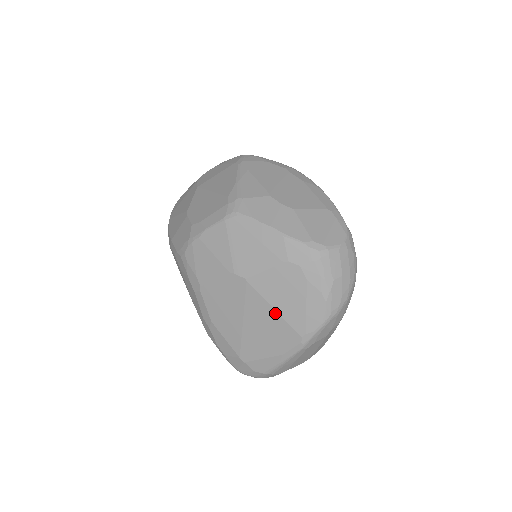
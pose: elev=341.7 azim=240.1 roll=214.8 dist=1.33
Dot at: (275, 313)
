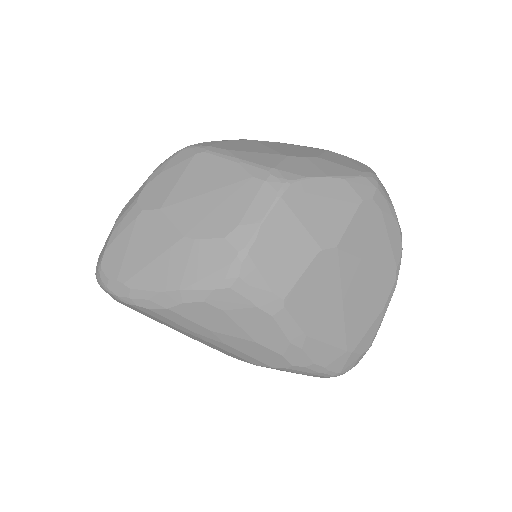
Dot at: (370, 266)
